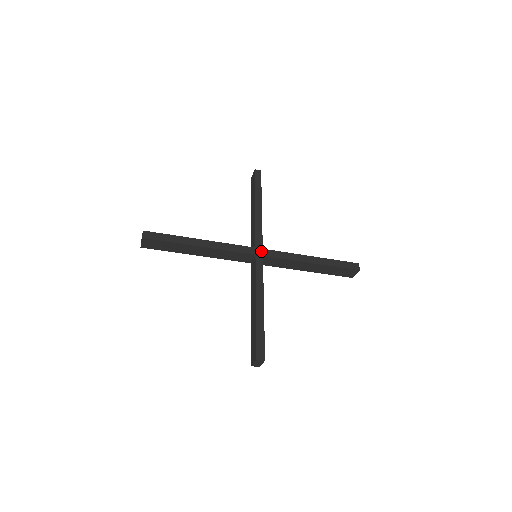
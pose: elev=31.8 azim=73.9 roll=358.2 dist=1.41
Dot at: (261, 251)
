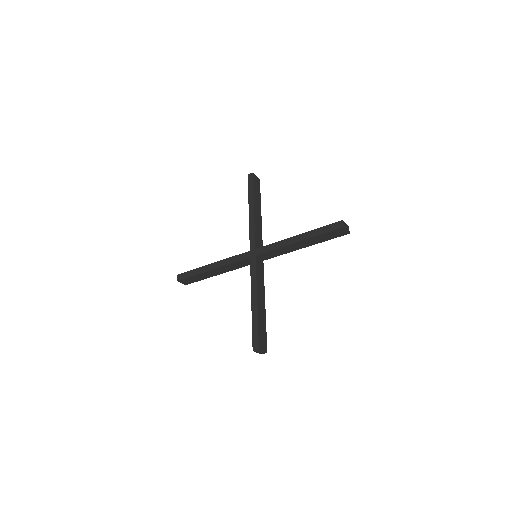
Dot at: (254, 252)
